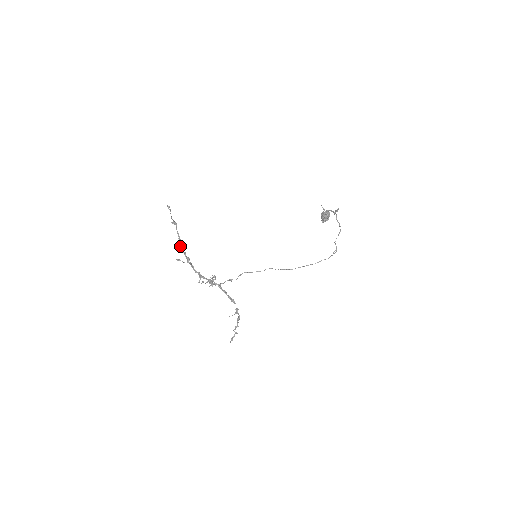
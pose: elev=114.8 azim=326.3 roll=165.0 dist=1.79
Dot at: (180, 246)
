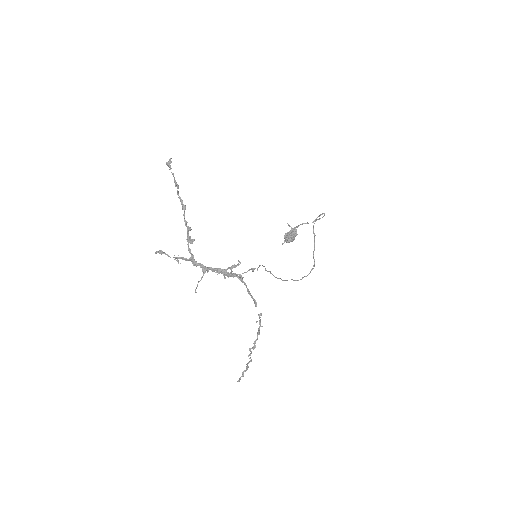
Dot at: (184, 219)
